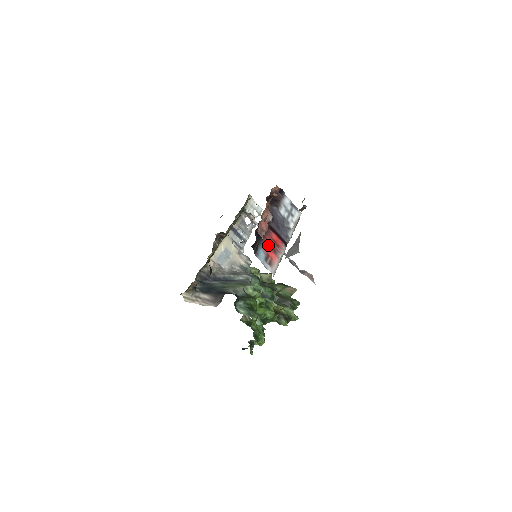
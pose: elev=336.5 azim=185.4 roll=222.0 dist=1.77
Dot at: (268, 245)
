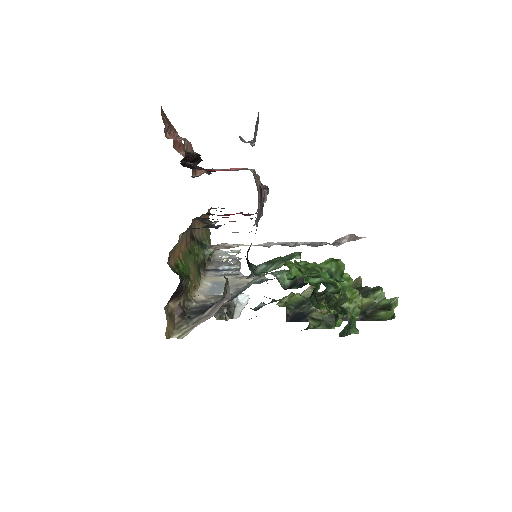
Dot at: occluded
